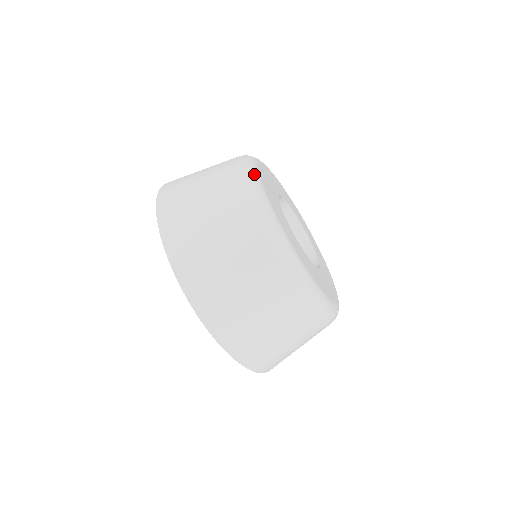
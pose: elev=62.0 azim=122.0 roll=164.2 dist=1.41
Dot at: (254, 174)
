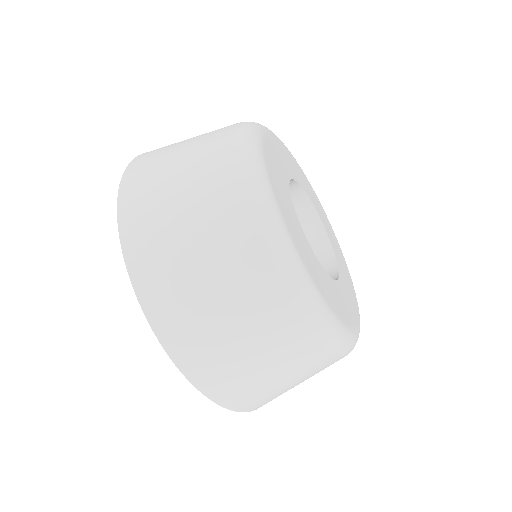
Dot at: (275, 218)
